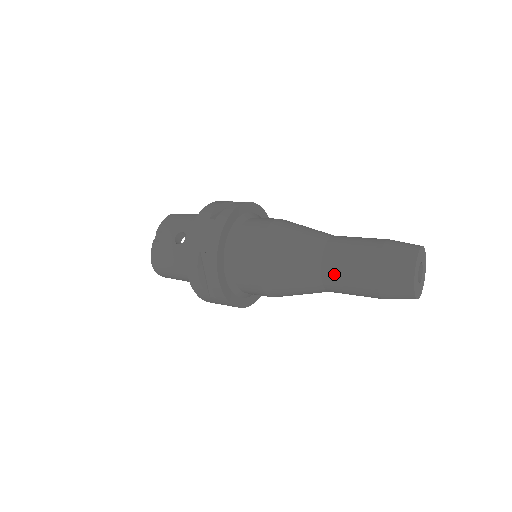
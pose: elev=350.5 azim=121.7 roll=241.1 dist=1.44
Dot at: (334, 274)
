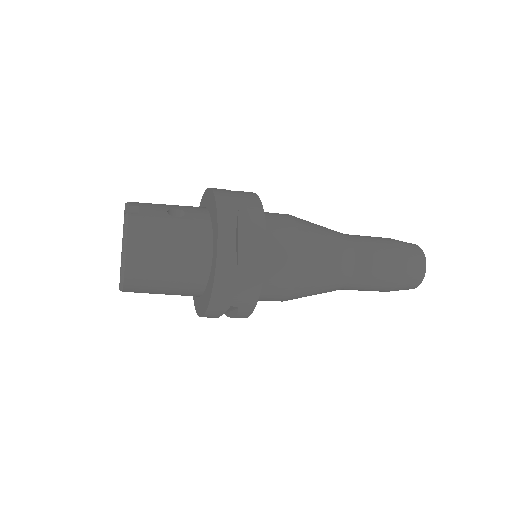
Dot at: (366, 253)
